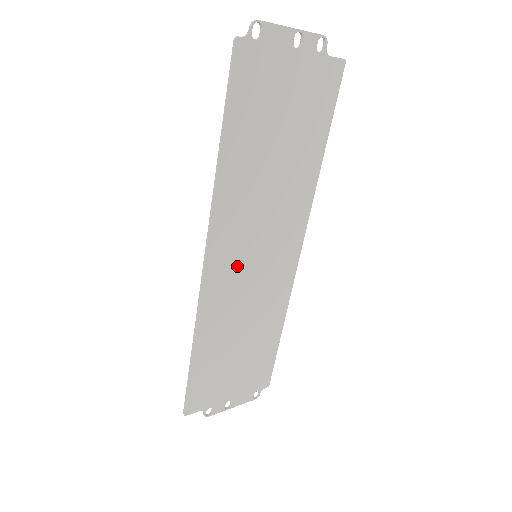
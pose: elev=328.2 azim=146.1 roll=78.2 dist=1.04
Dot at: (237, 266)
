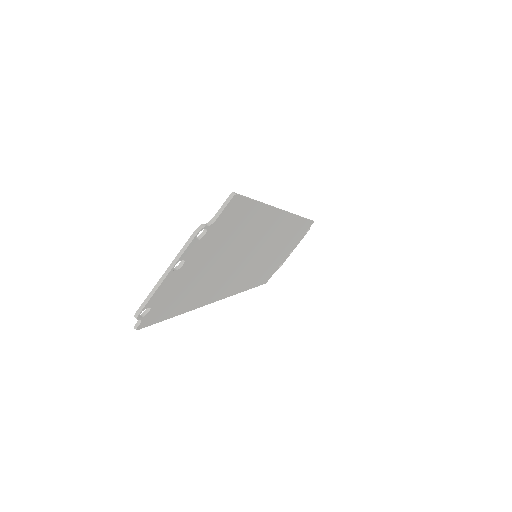
Dot at: (247, 272)
